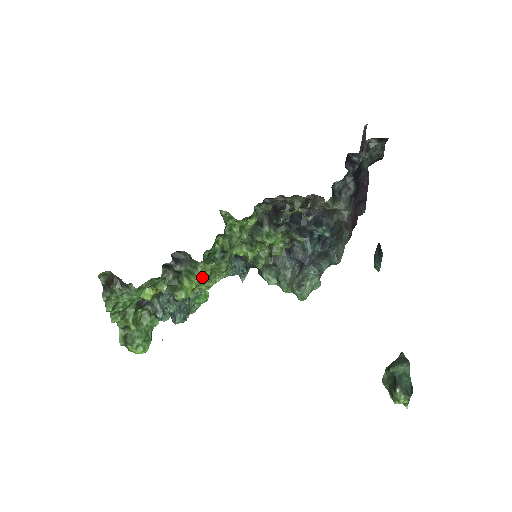
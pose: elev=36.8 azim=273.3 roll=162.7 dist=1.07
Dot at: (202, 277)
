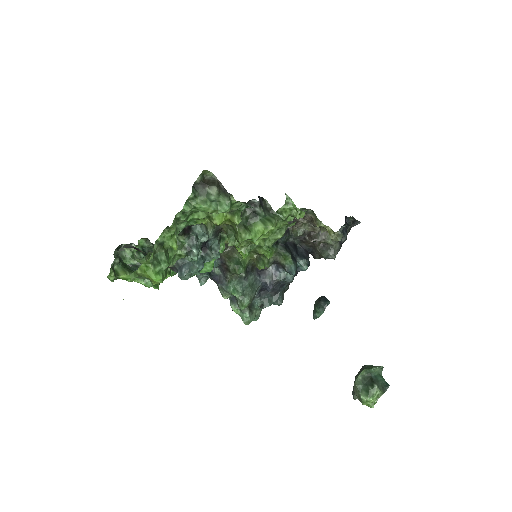
Dot at: (272, 229)
